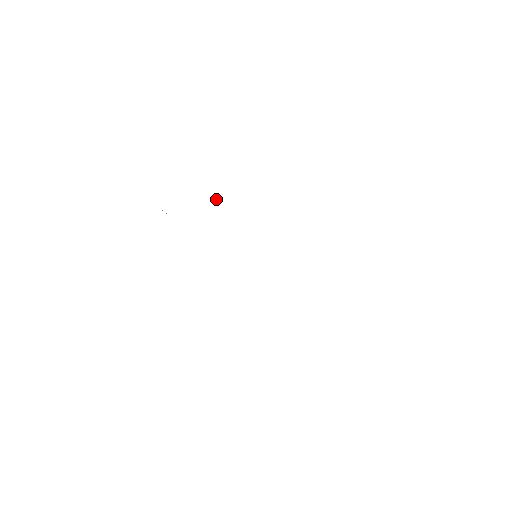
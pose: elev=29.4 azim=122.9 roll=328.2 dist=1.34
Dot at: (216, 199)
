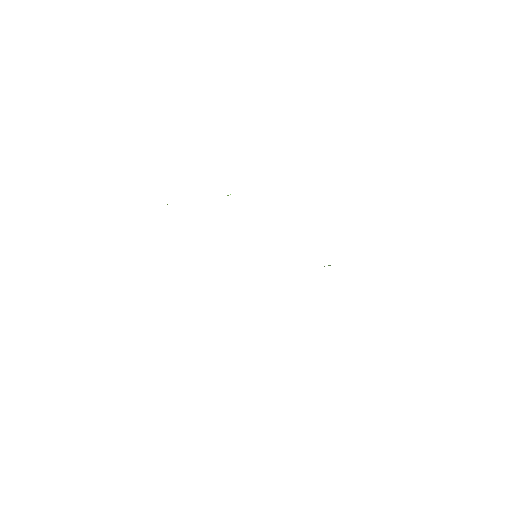
Dot at: occluded
